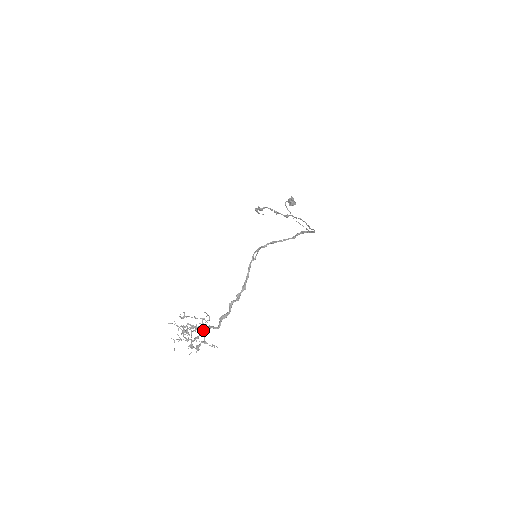
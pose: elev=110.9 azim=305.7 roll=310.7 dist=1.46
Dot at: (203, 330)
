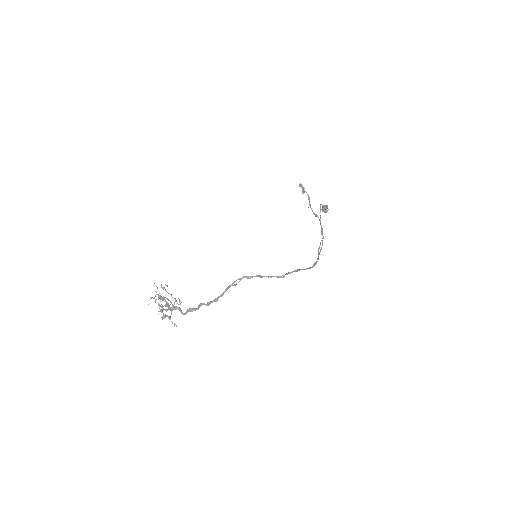
Dot at: (172, 308)
